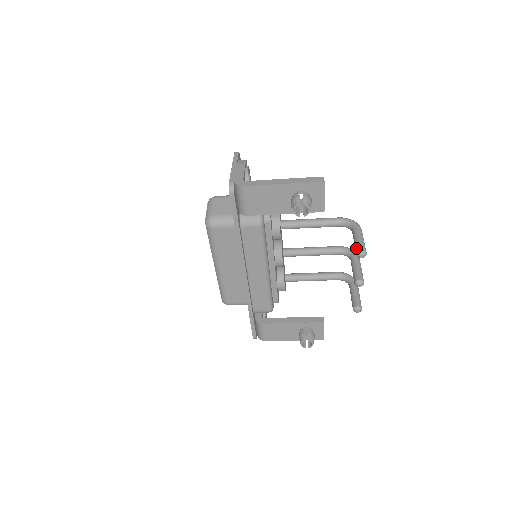
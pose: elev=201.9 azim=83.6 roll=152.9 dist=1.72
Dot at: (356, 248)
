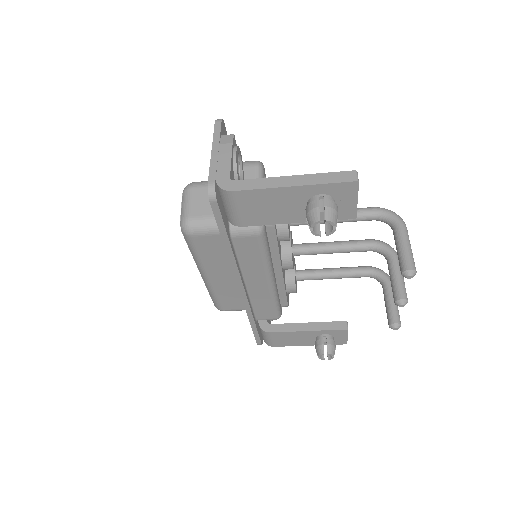
Dot at: (401, 264)
